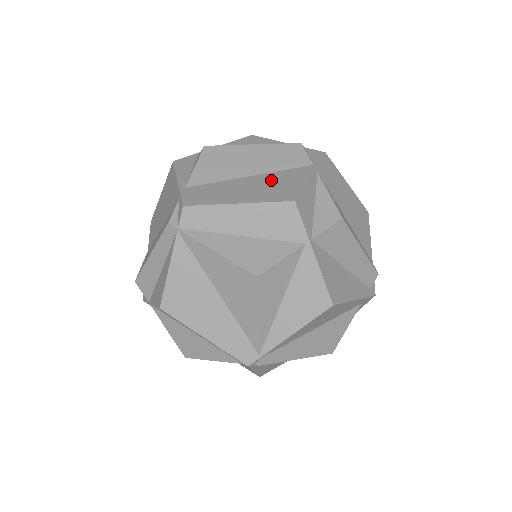
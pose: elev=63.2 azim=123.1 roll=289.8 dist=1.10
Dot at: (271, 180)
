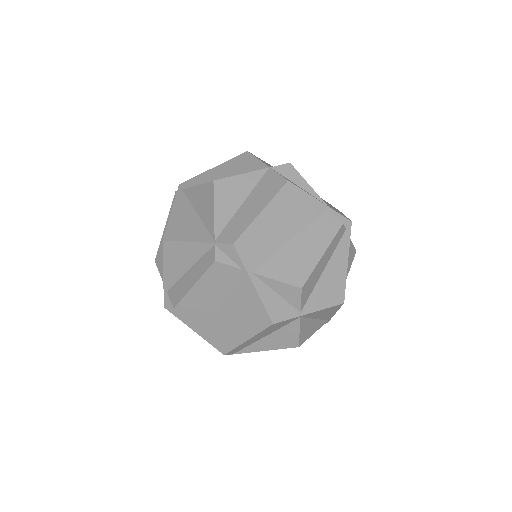
Dot at: (238, 305)
